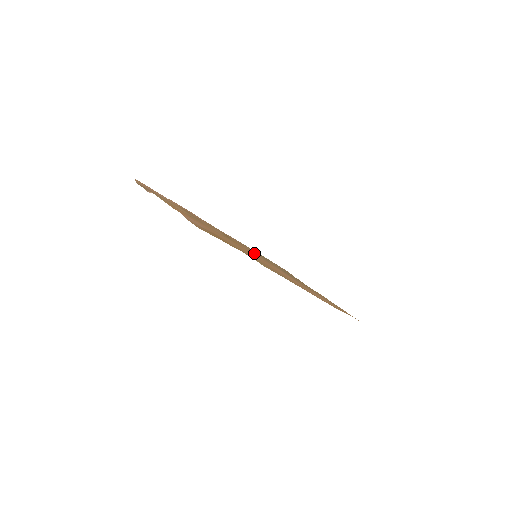
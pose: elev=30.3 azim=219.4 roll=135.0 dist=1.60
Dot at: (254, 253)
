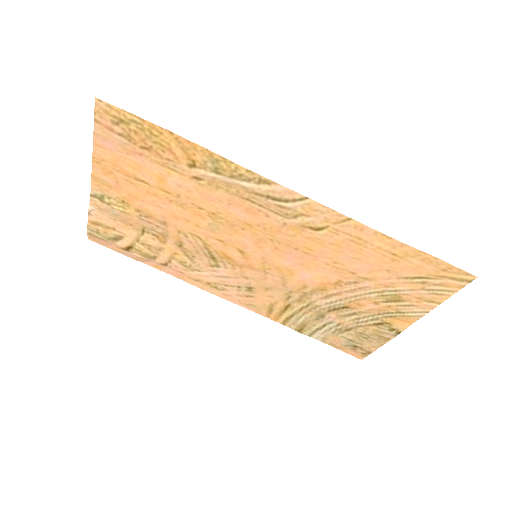
Dot at: (268, 286)
